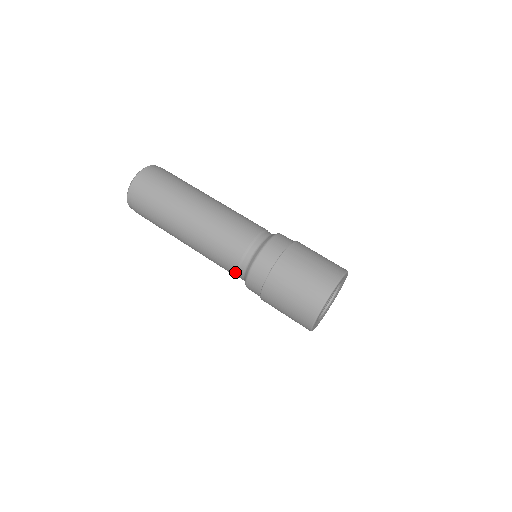
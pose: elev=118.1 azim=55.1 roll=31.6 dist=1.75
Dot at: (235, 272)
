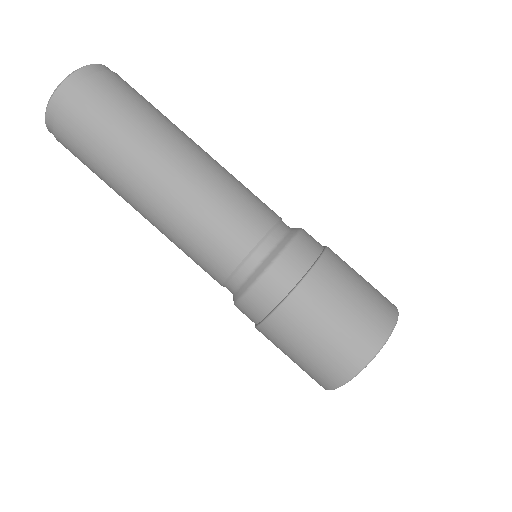
Dot at: occluded
